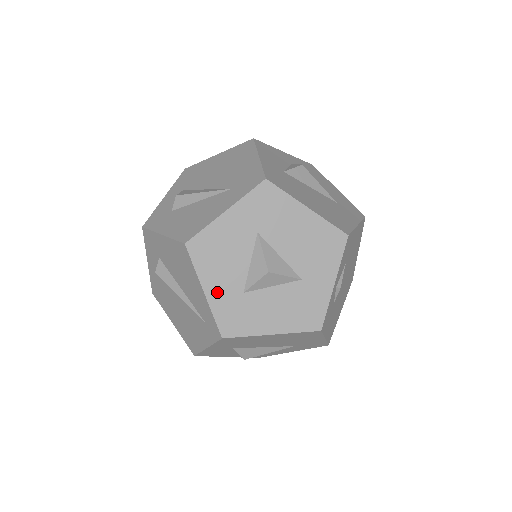
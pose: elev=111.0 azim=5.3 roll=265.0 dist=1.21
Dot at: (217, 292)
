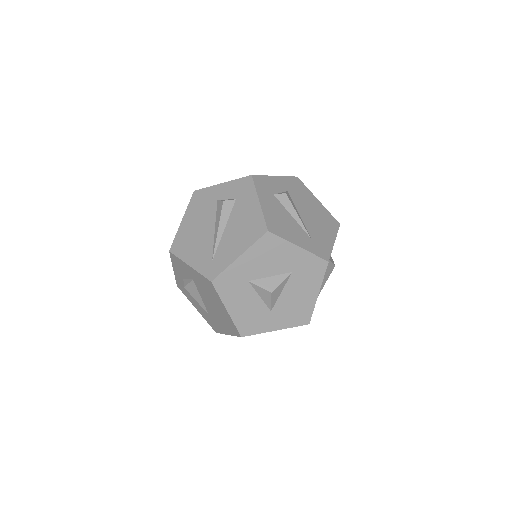
Dot at: (242, 265)
